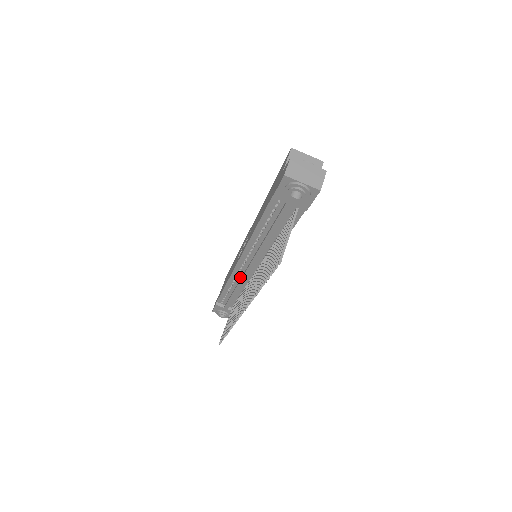
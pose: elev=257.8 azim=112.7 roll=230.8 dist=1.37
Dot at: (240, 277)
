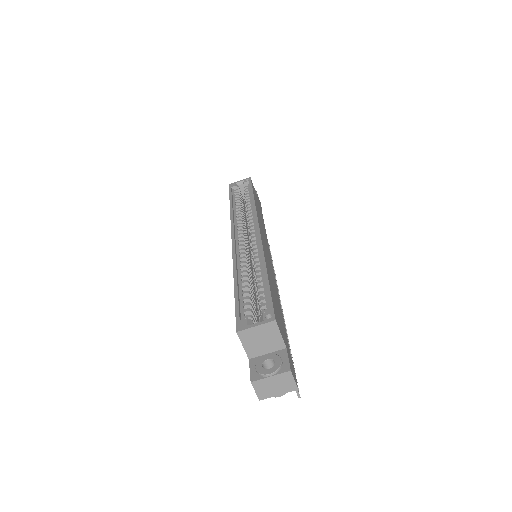
Dot at: occluded
